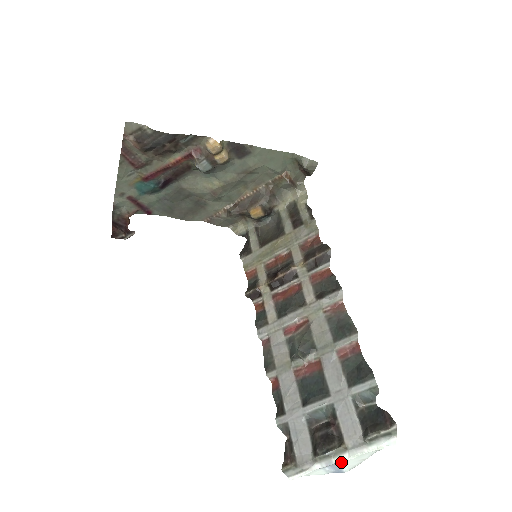
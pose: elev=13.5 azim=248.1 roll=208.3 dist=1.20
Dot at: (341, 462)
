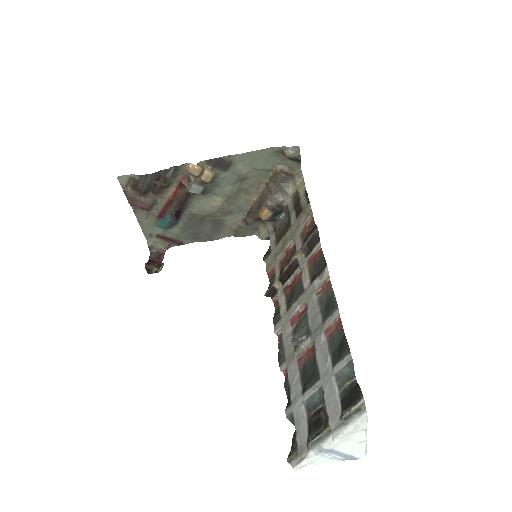
Dot at: (335, 447)
